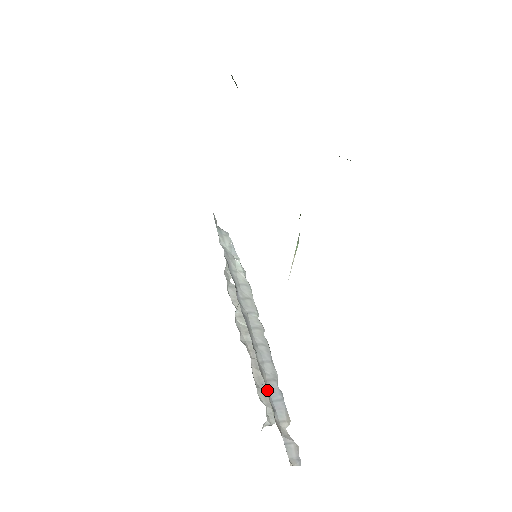
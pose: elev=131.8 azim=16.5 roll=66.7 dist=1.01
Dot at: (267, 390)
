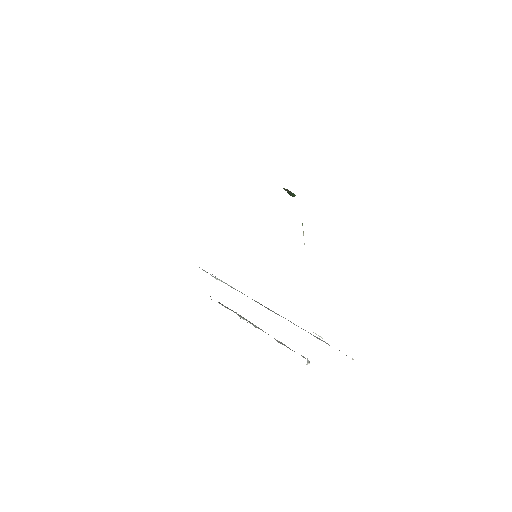
Dot at: occluded
